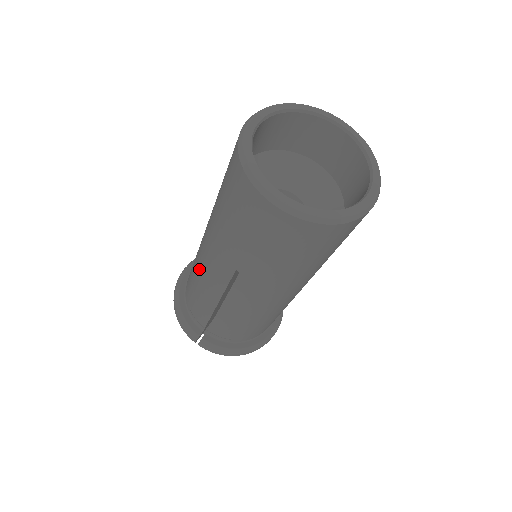
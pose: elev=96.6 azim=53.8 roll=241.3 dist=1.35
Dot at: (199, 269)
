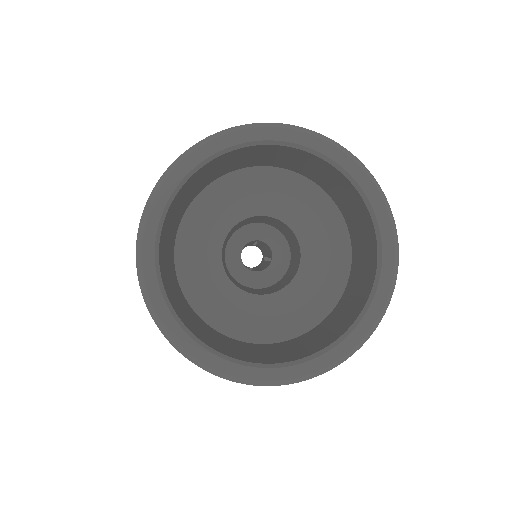
Dot at: occluded
